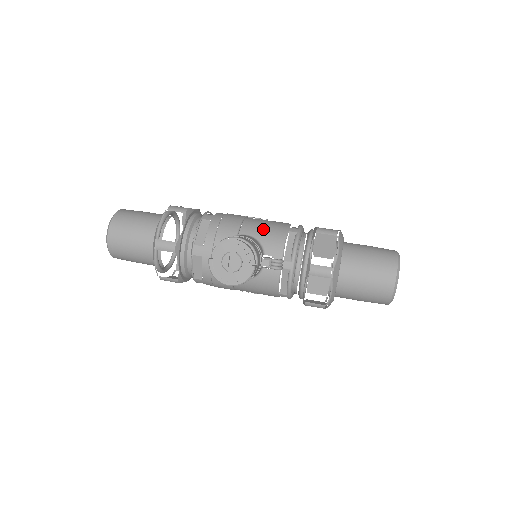
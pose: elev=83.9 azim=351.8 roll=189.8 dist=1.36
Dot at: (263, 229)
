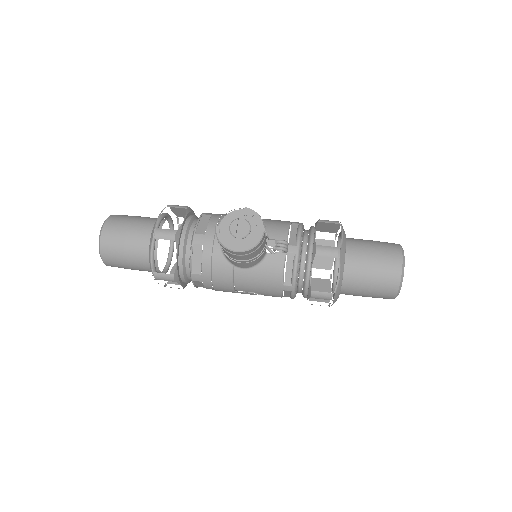
Dot at: (265, 221)
